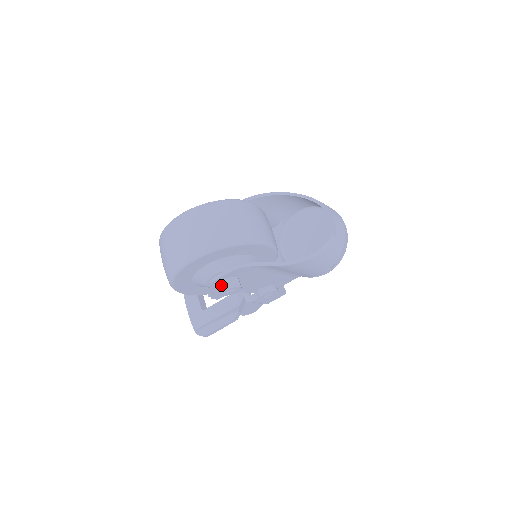
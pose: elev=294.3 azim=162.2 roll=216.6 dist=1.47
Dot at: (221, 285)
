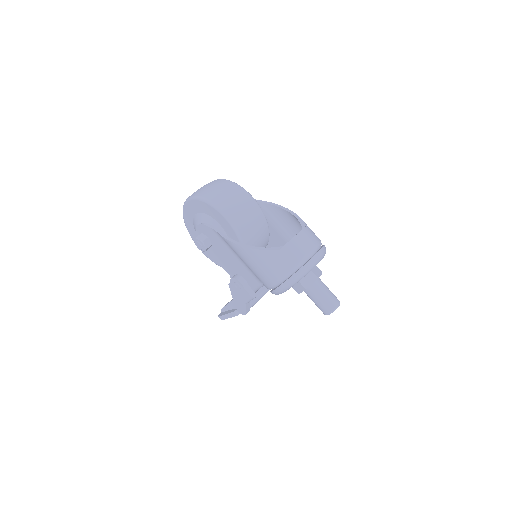
Dot at: occluded
